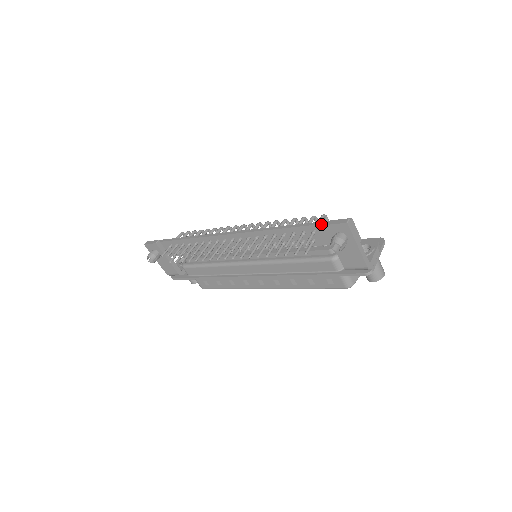
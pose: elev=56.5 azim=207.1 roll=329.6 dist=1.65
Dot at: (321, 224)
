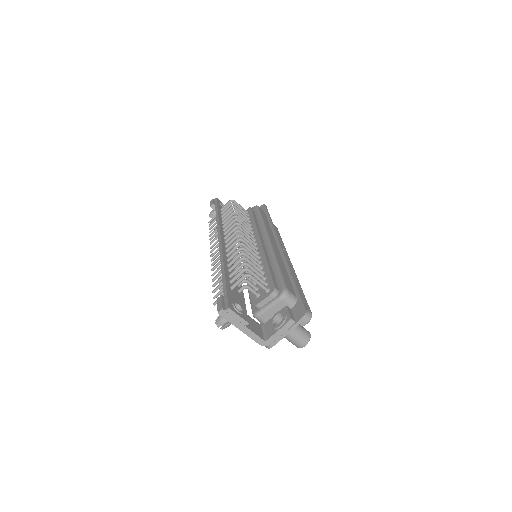
Dot at: occluded
